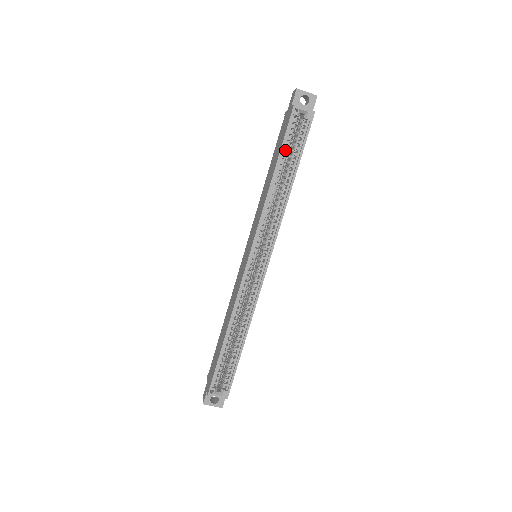
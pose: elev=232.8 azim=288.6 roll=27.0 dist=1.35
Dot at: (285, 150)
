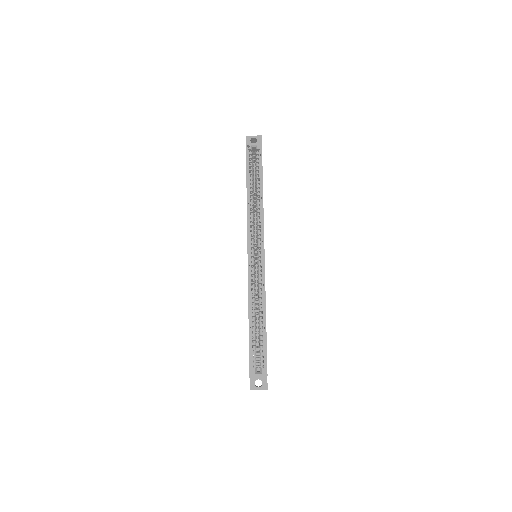
Dot at: (250, 173)
